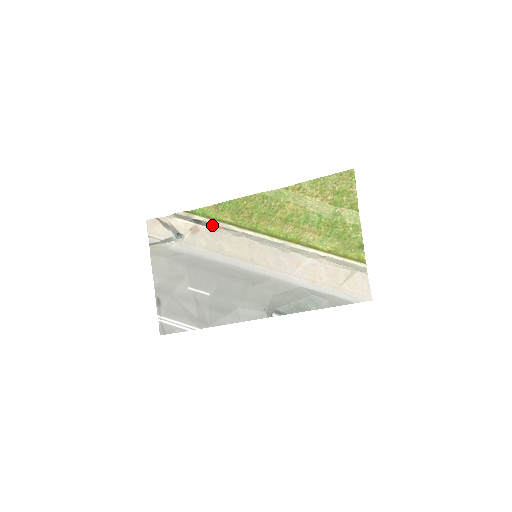
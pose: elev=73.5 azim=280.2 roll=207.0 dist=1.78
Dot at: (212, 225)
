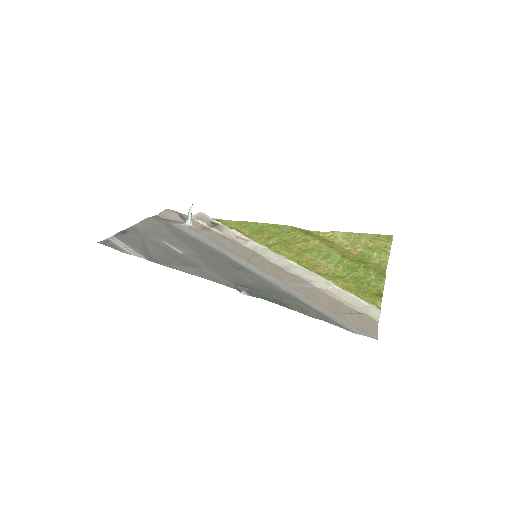
Dot at: (226, 230)
